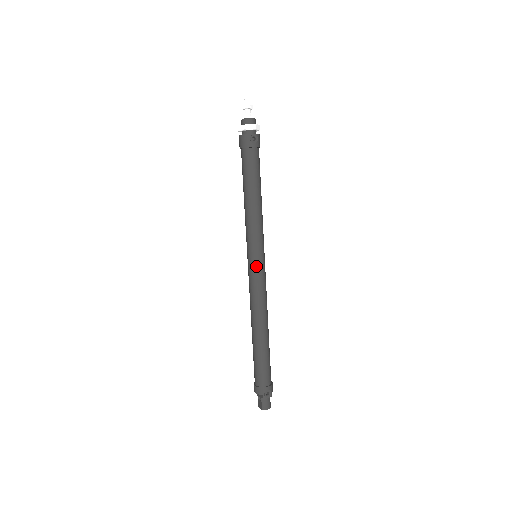
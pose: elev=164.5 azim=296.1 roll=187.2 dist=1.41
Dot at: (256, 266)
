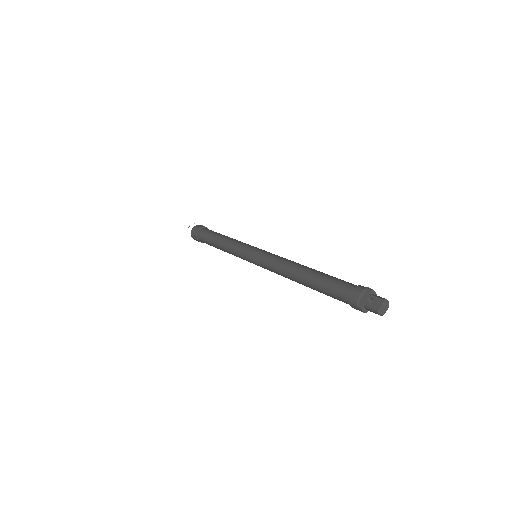
Dot at: (262, 250)
